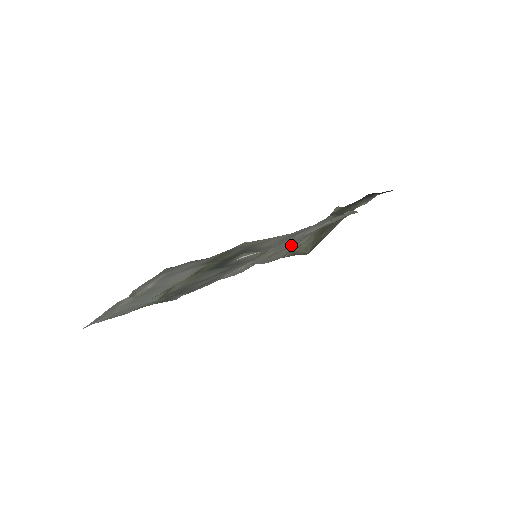
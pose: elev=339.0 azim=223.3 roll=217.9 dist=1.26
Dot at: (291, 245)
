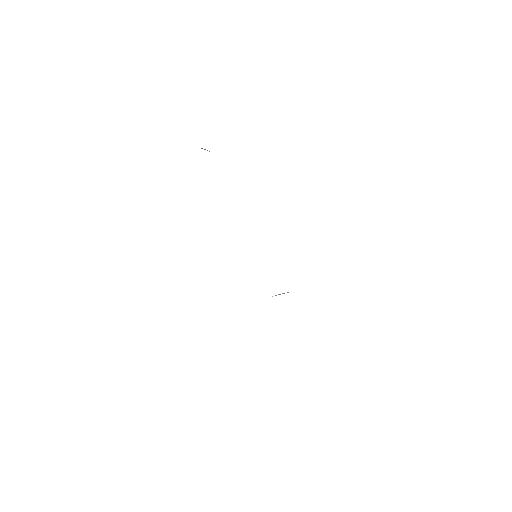
Dot at: occluded
